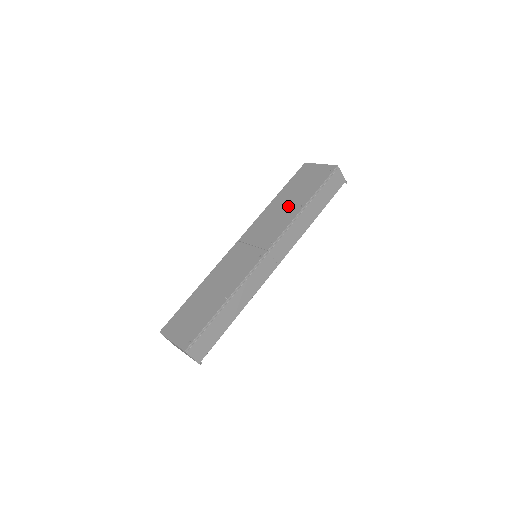
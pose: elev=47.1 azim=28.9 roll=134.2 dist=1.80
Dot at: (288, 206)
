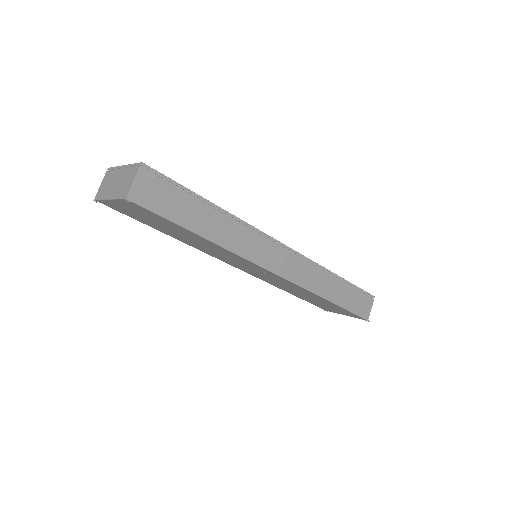
Dot at: occluded
